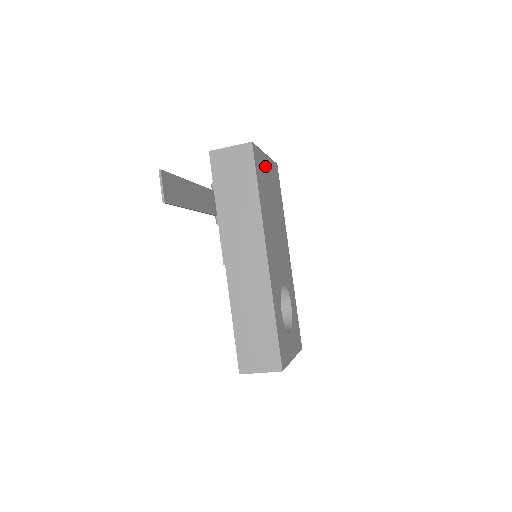
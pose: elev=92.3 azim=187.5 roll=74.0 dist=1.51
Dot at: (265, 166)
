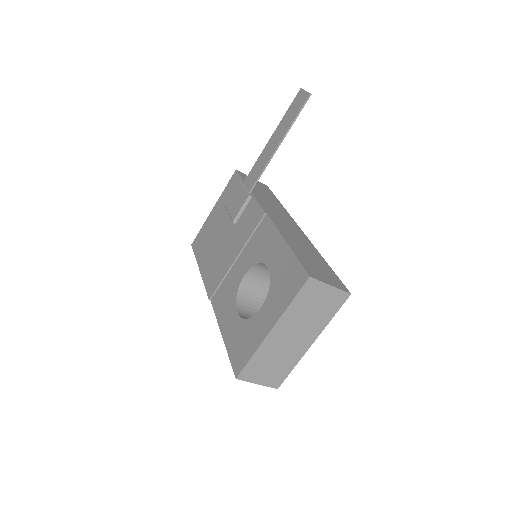
Dot at: occluded
